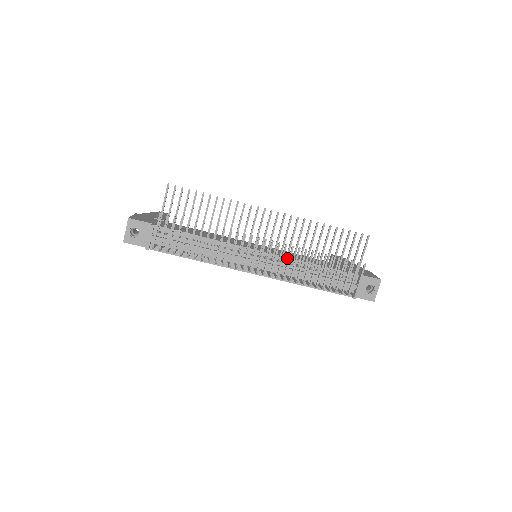
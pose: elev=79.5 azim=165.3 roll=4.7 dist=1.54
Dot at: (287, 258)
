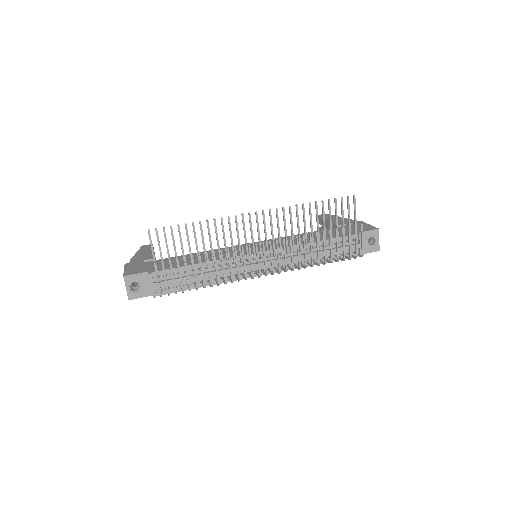
Dot at: occluded
